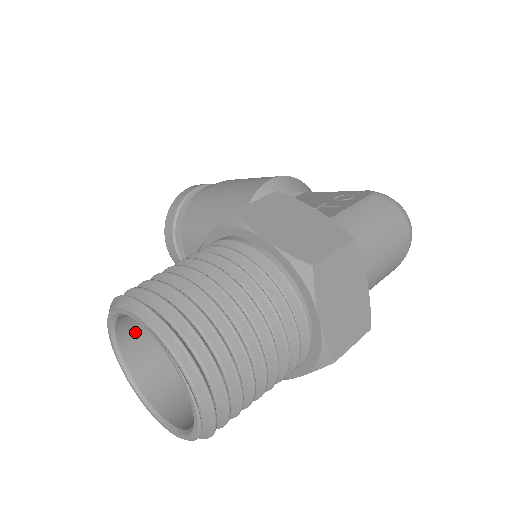
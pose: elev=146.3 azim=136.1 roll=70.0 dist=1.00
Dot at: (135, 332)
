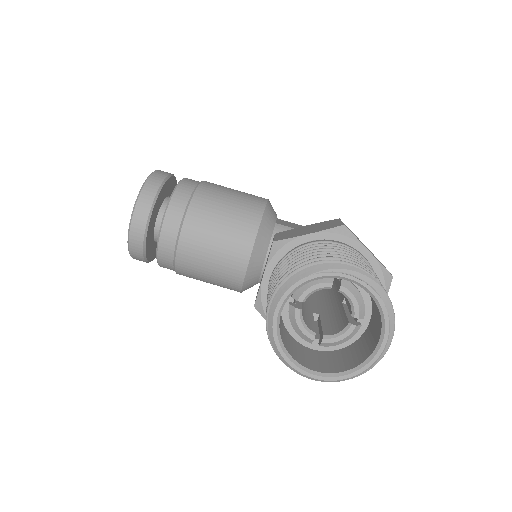
Dot at: occluded
